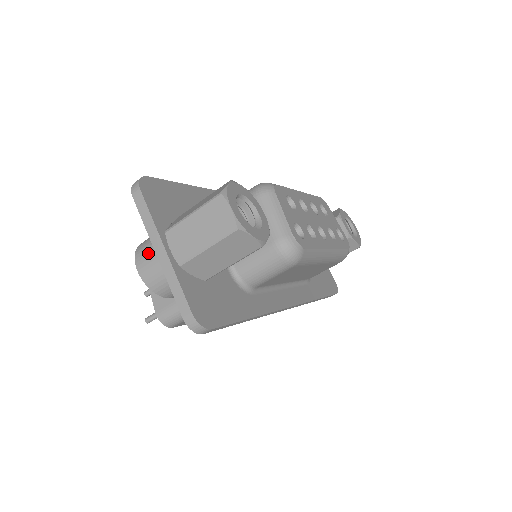
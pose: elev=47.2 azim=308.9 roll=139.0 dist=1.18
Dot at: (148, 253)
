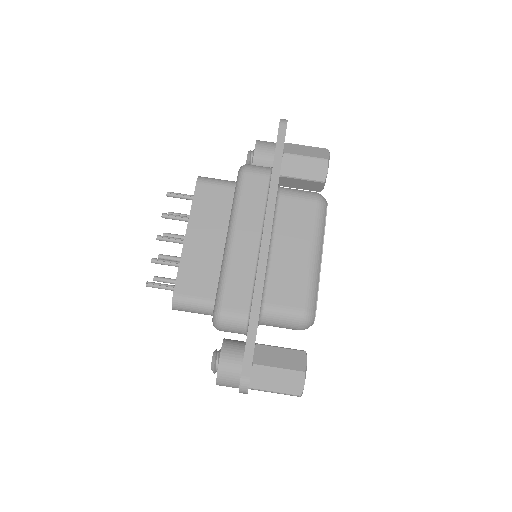
Dot at: occluded
